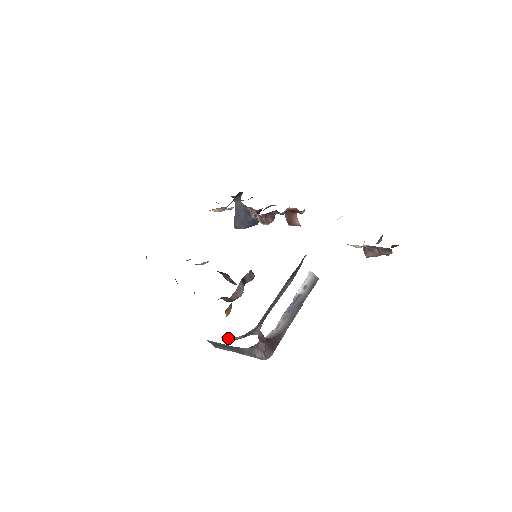
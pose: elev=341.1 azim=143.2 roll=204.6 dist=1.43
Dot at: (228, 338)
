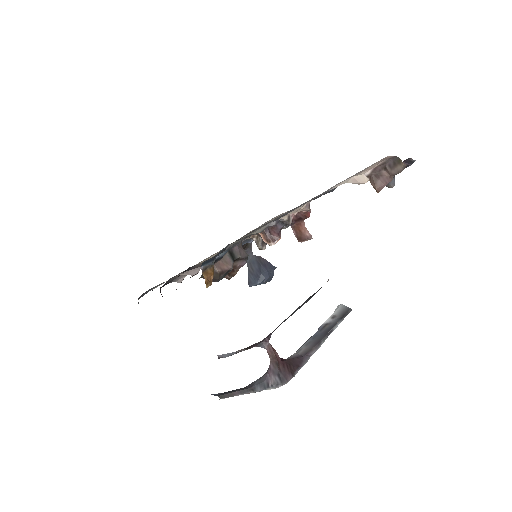
Dot at: (226, 354)
